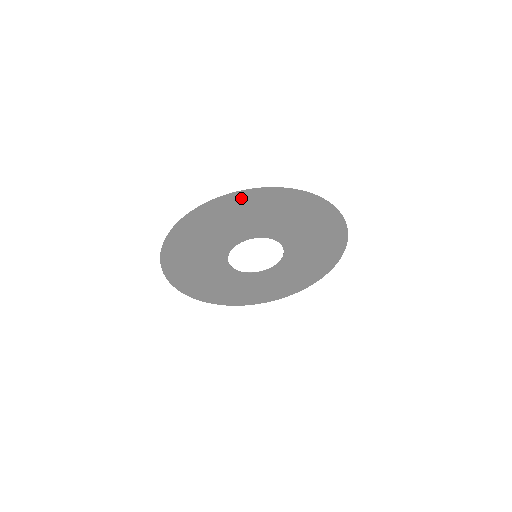
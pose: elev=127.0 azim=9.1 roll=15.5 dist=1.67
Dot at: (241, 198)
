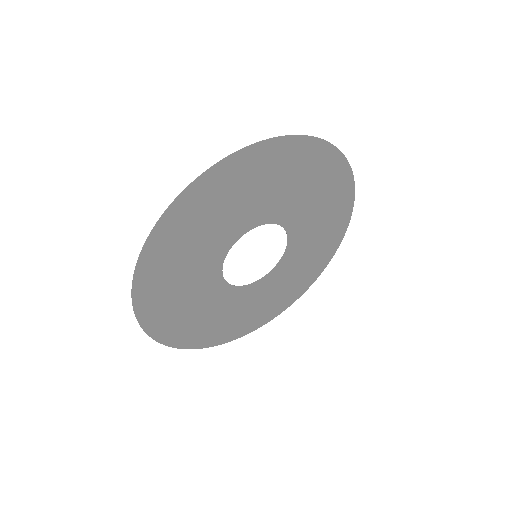
Dot at: (277, 150)
